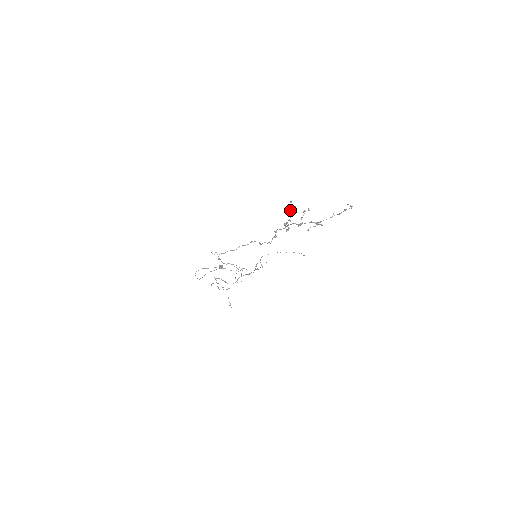
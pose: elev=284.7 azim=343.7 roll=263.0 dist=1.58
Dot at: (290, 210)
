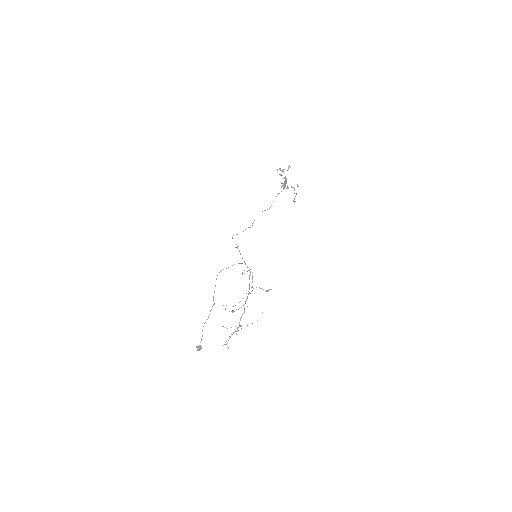
Dot at: (282, 170)
